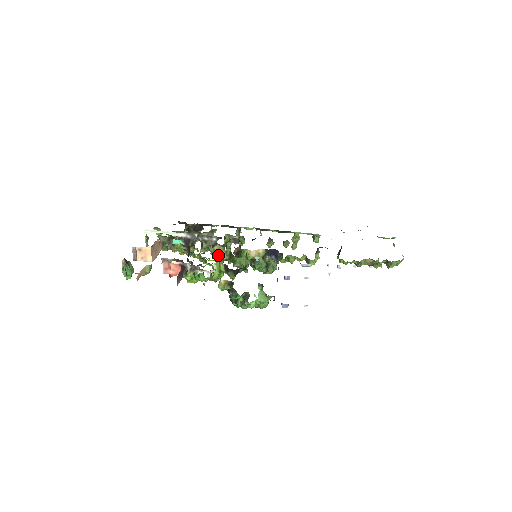
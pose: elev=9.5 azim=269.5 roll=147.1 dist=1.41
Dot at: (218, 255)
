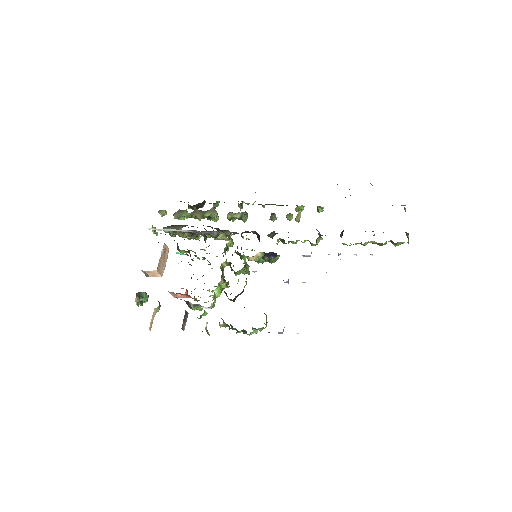
Dot at: occluded
